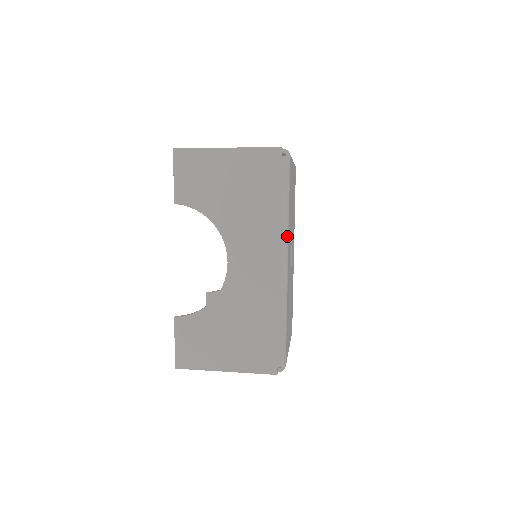
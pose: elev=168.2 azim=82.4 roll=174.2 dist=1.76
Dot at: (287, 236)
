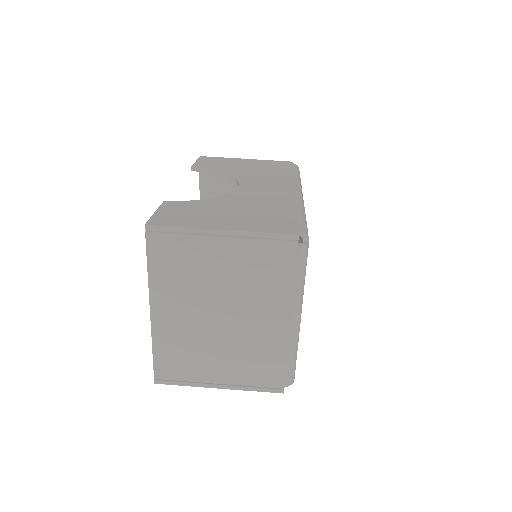
Dot at: occluded
